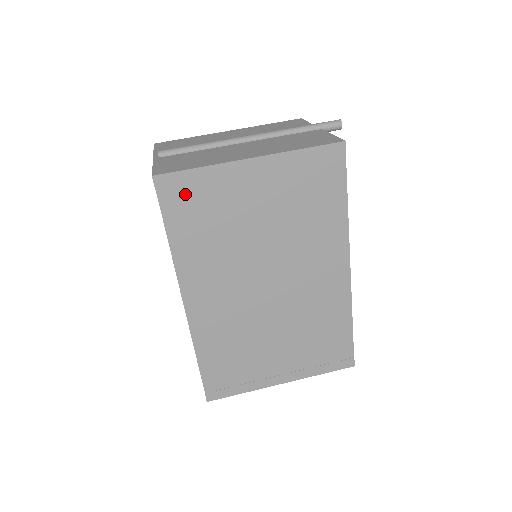
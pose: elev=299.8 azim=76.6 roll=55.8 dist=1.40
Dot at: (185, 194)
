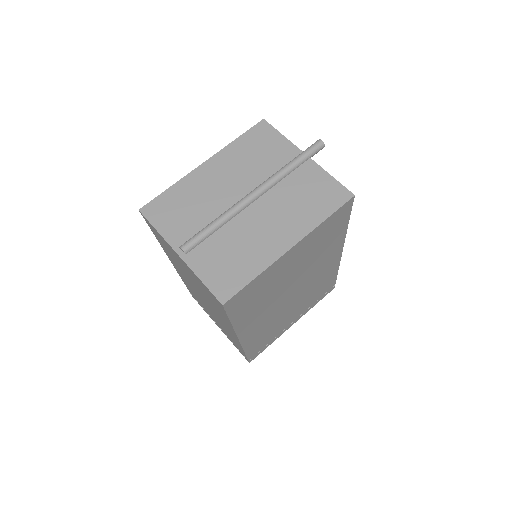
Dot at: (244, 296)
